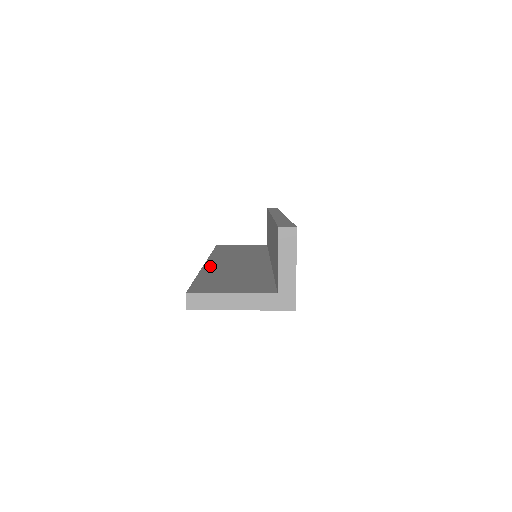
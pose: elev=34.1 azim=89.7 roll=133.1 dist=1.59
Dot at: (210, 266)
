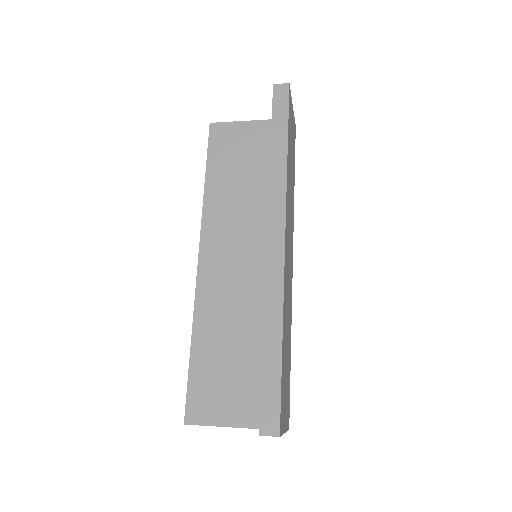
Dot at: (203, 290)
